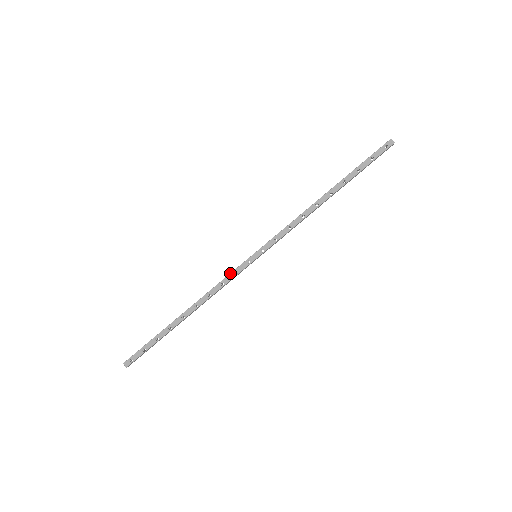
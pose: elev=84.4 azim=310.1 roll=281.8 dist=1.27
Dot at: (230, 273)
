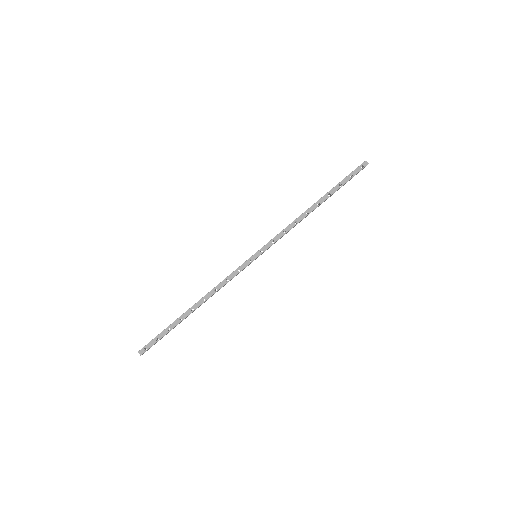
Dot at: (234, 271)
